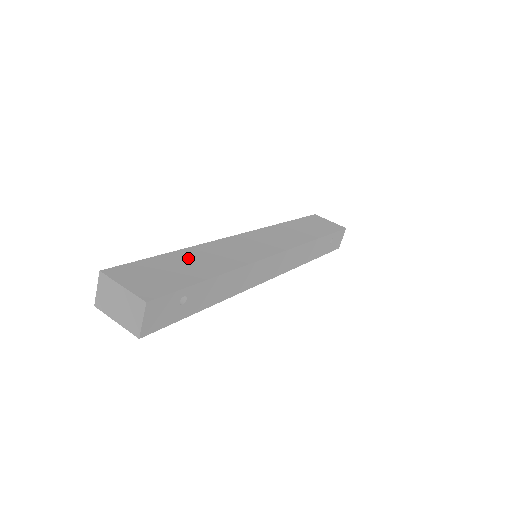
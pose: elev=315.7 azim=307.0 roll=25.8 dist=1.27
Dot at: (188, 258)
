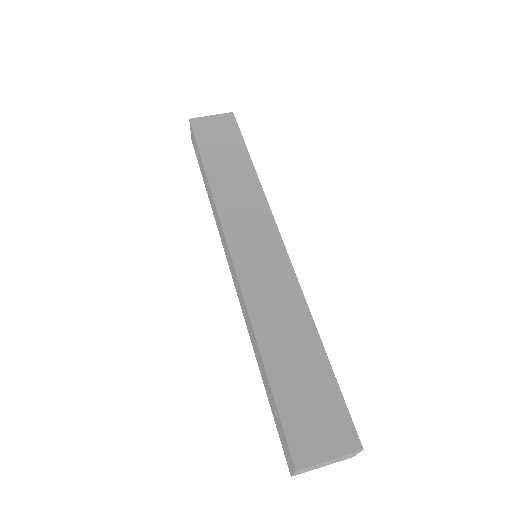
Dot at: (281, 355)
